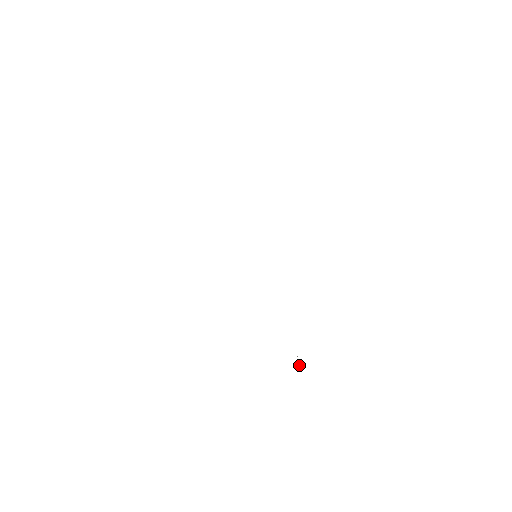
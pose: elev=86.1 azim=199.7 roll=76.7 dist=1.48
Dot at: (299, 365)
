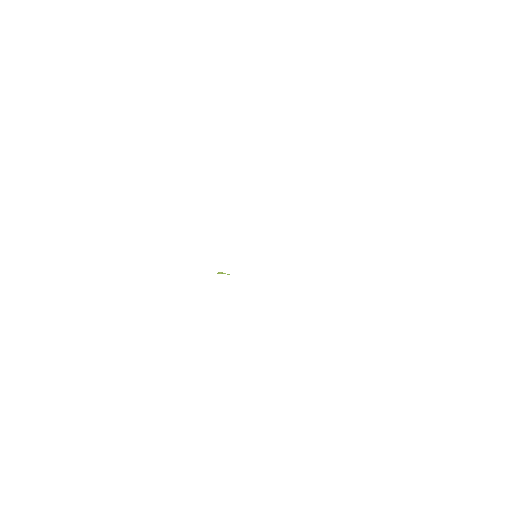
Dot at: occluded
